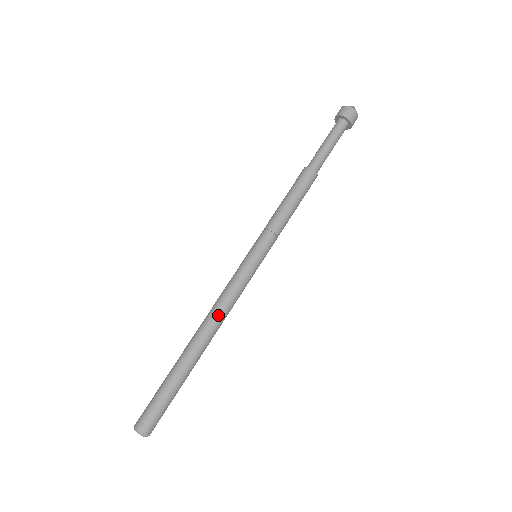
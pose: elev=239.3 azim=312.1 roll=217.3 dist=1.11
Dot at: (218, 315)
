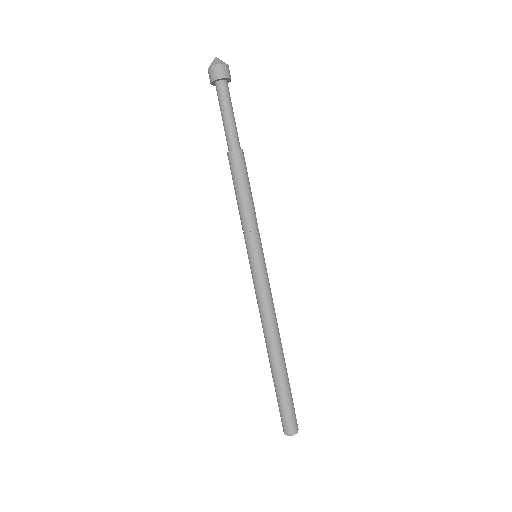
Dot at: (266, 323)
